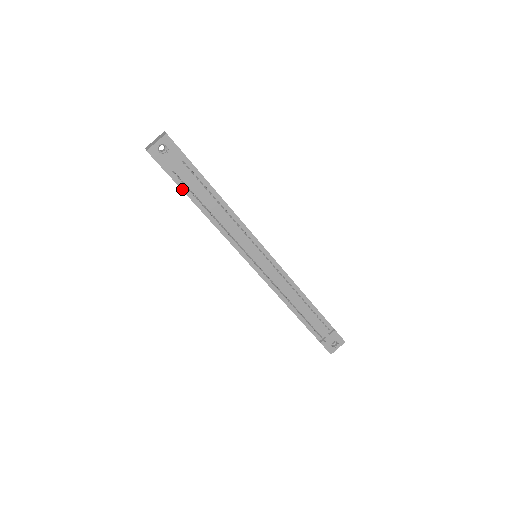
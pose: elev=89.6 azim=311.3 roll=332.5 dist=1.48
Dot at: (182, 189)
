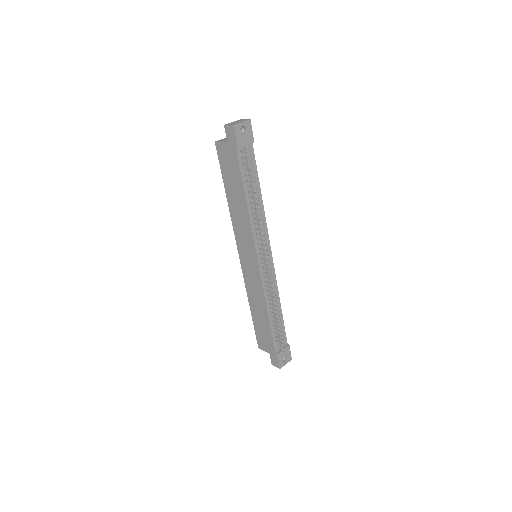
Dot at: (241, 170)
